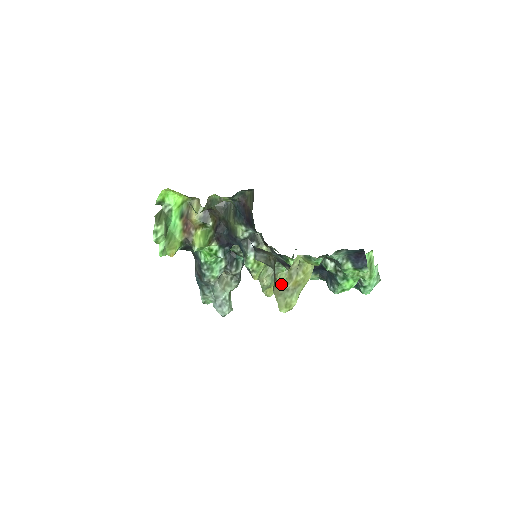
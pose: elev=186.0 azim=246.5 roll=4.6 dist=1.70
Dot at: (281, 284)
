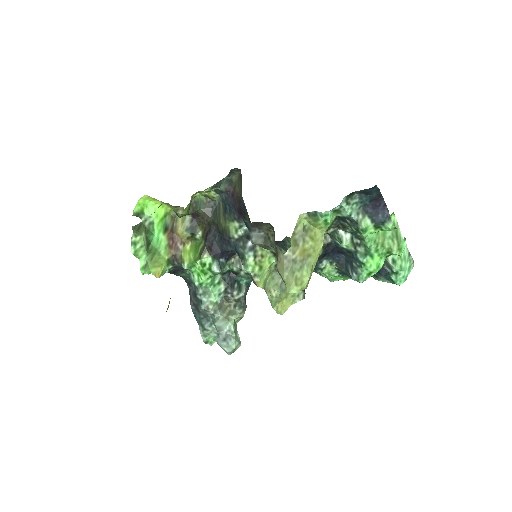
Dot at: (285, 253)
